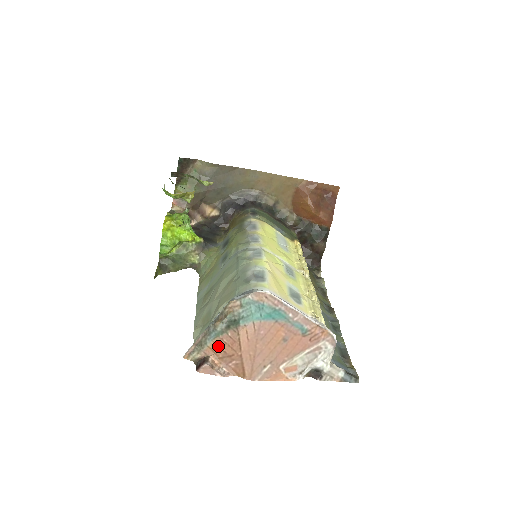
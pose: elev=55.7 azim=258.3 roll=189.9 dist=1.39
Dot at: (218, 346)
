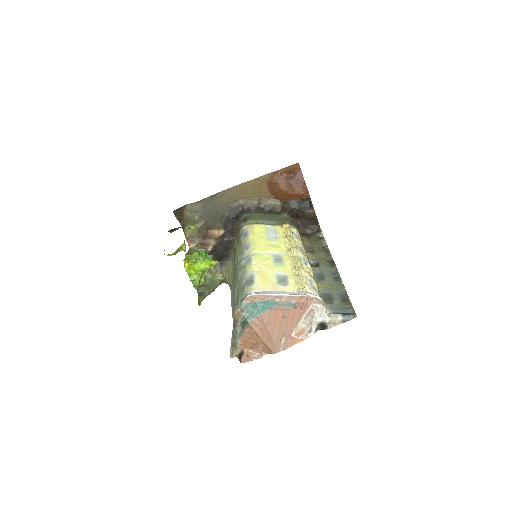
Dot at: (245, 341)
